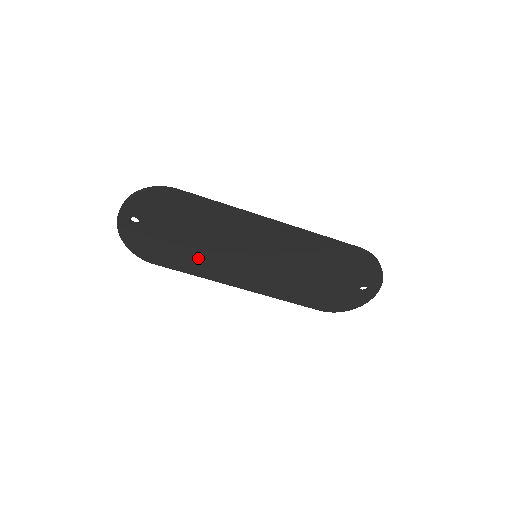
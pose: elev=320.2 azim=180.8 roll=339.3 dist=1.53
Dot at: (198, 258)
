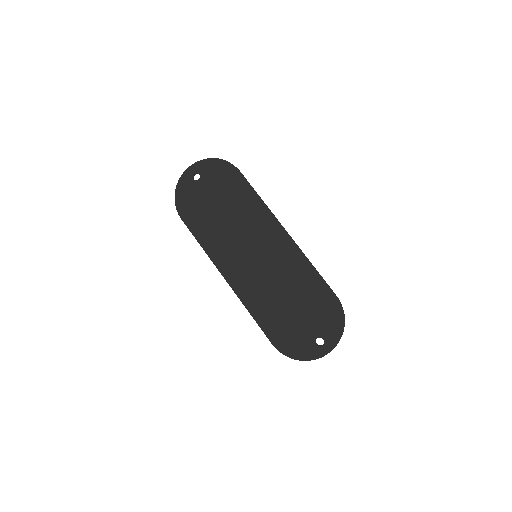
Dot at: (215, 232)
